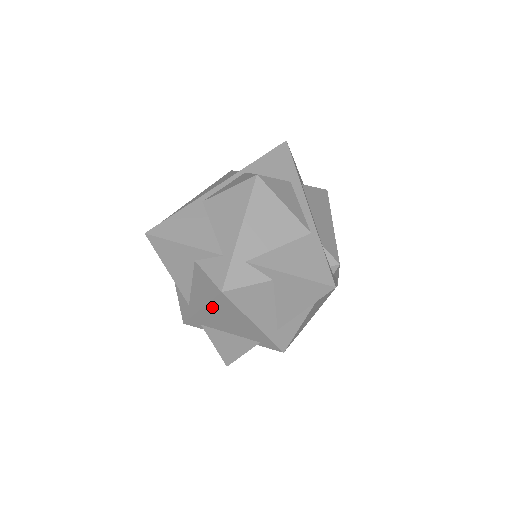
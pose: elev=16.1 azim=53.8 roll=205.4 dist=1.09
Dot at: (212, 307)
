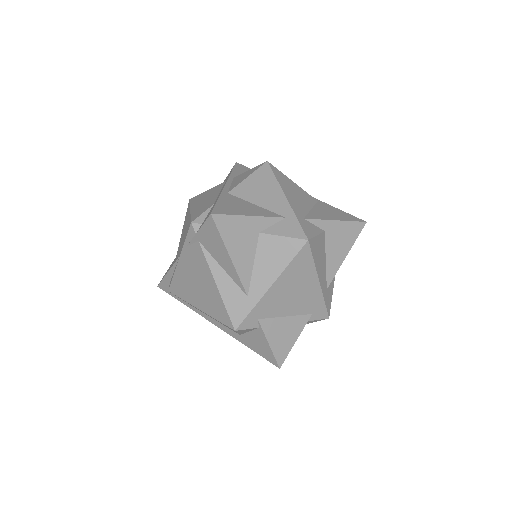
Dot at: (286, 274)
